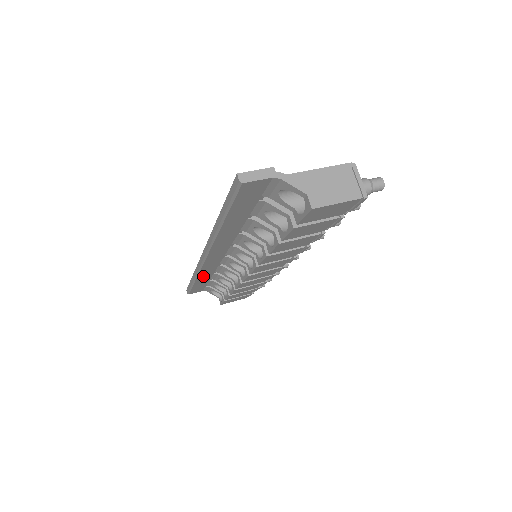
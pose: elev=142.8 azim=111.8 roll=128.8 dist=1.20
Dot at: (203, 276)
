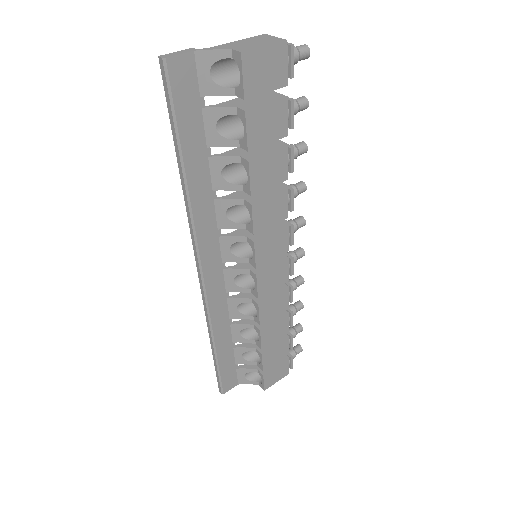
Dot at: (220, 332)
